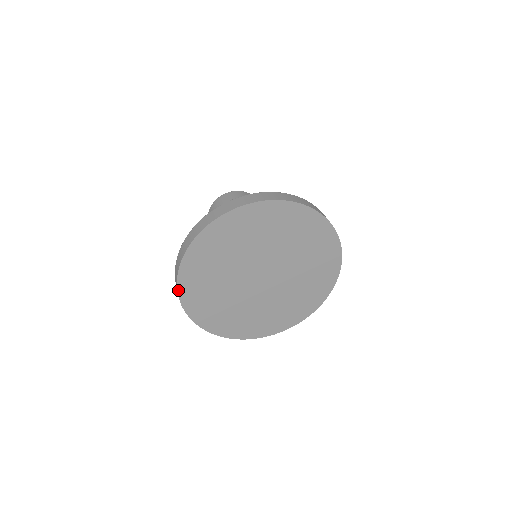
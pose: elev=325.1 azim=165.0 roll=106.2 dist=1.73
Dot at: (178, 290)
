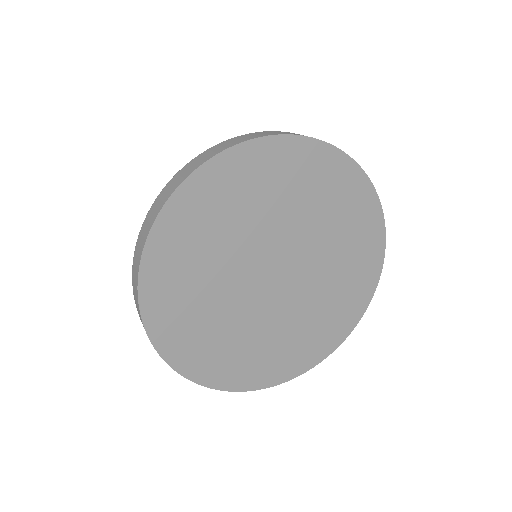
Dot at: (161, 212)
